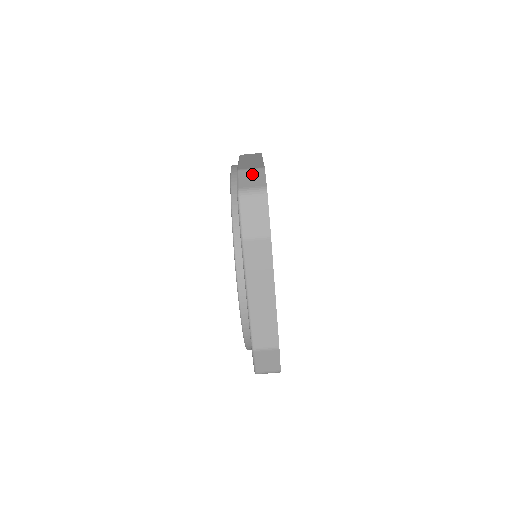
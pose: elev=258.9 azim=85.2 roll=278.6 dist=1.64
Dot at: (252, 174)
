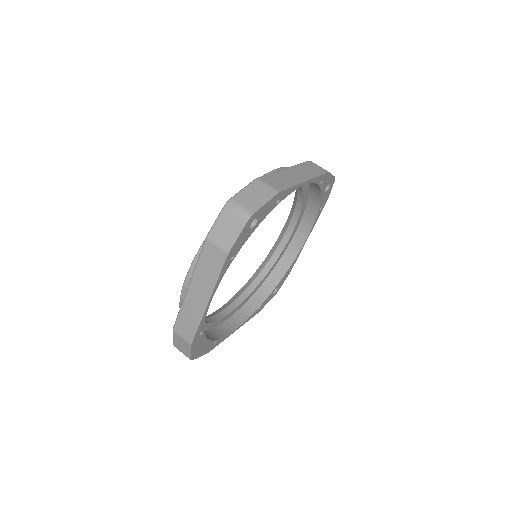
Dot at: occluded
